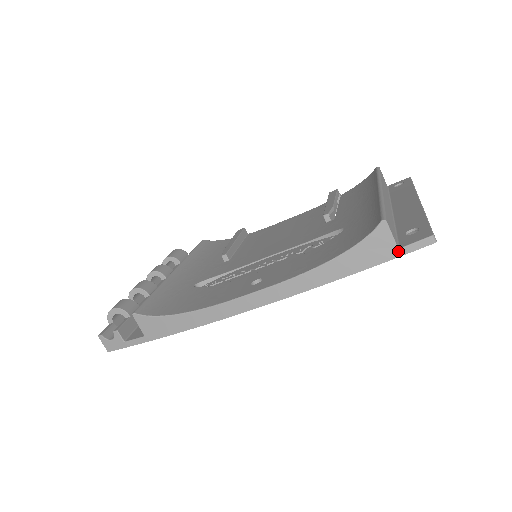
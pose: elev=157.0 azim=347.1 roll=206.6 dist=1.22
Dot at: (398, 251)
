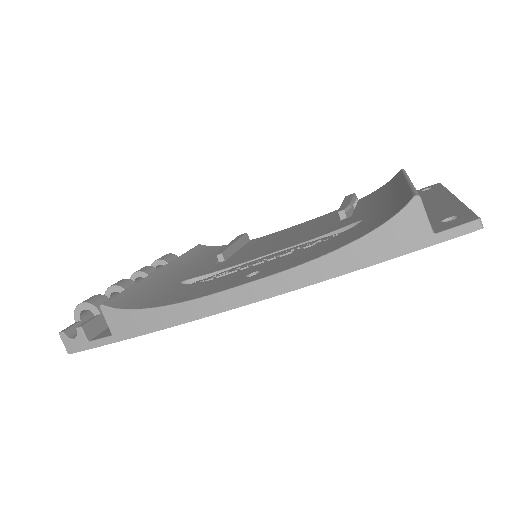
Dot at: (433, 237)
